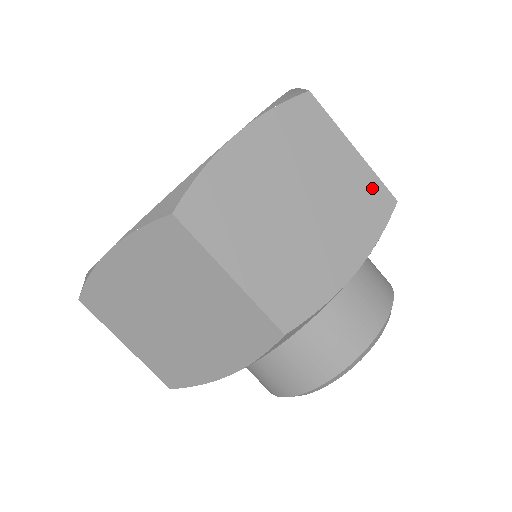
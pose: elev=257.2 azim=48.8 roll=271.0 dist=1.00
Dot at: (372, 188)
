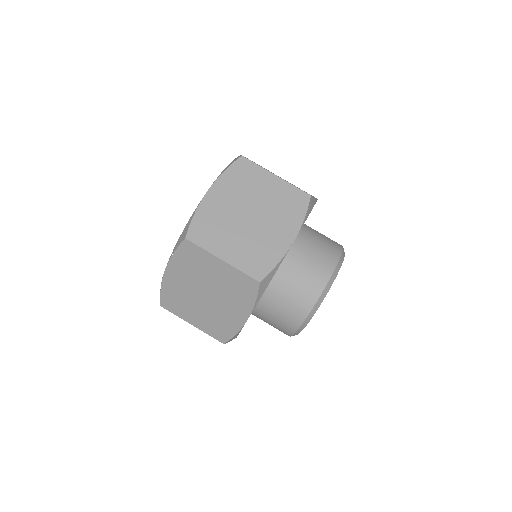
Dot at: (293, 193)
